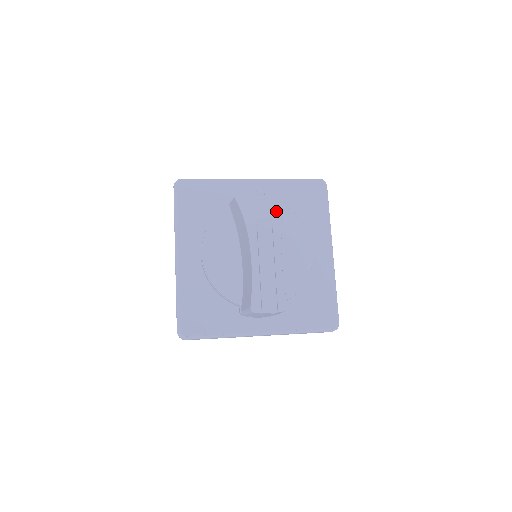
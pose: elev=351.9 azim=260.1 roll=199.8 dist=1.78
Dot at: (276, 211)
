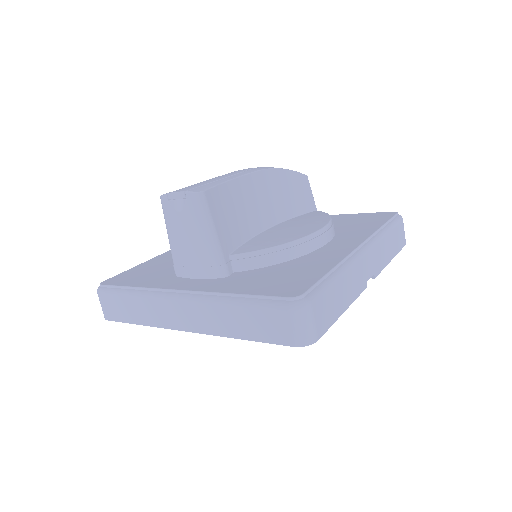
Dot at: occluded
